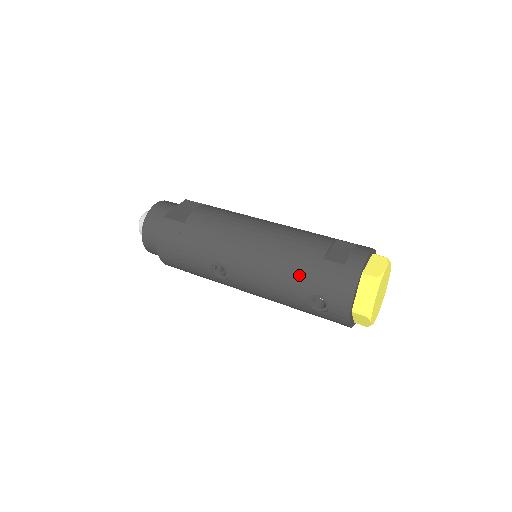
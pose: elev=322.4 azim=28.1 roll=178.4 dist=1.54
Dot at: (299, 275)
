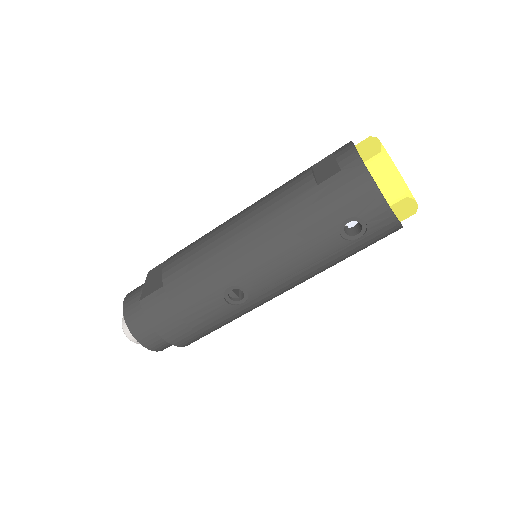
Dot at: (310, 221)
